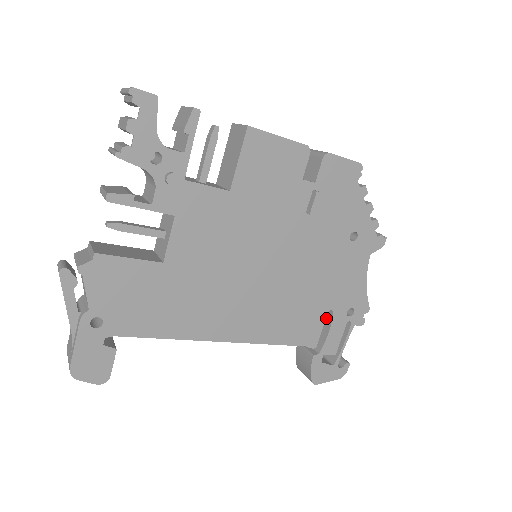
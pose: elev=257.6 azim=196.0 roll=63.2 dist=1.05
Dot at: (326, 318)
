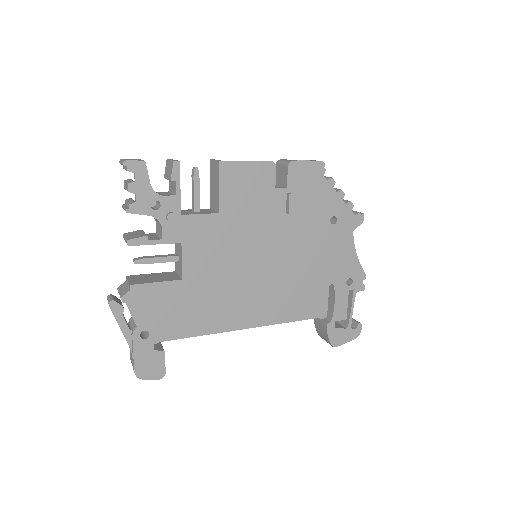
Dot at: (330, 291)
